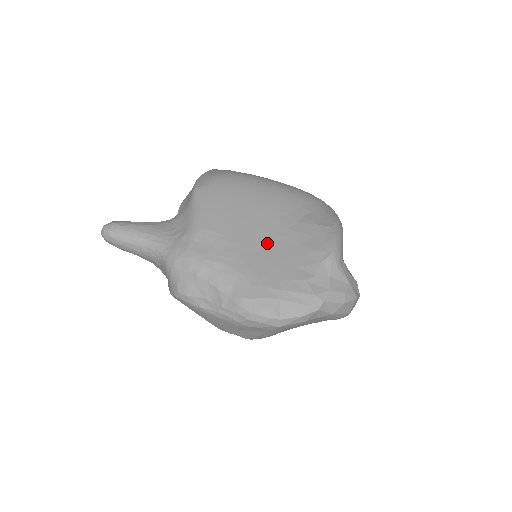
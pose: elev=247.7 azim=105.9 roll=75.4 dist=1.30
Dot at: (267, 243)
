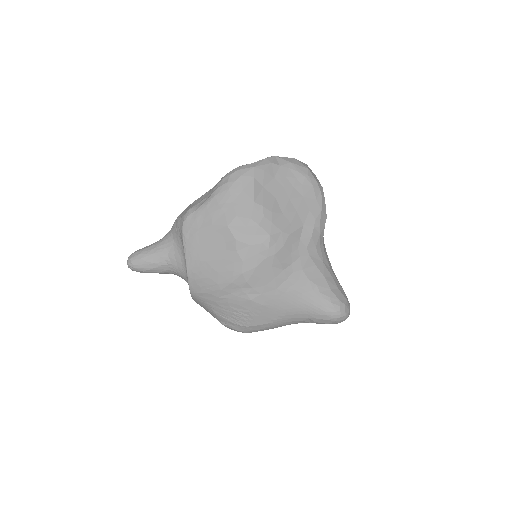
Dot at: occluded
